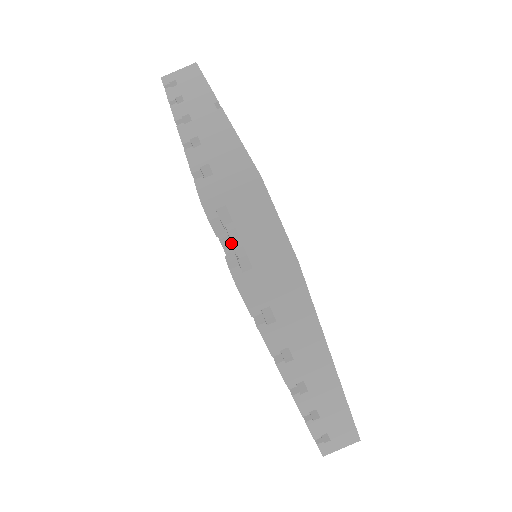
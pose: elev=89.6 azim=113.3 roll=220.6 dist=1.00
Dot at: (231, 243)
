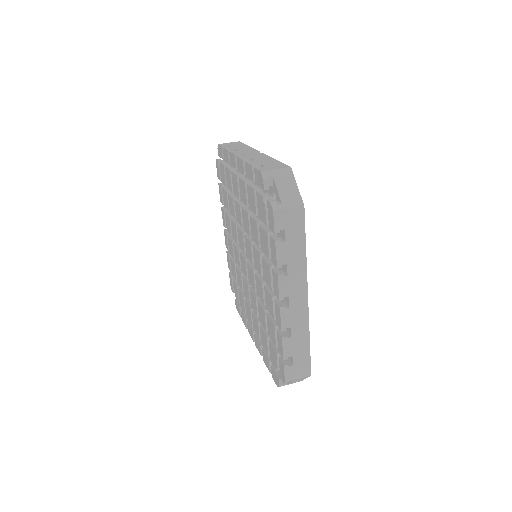
Dot at: occluded
